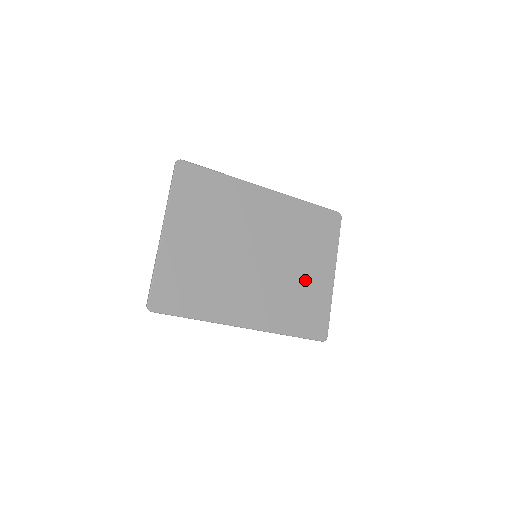
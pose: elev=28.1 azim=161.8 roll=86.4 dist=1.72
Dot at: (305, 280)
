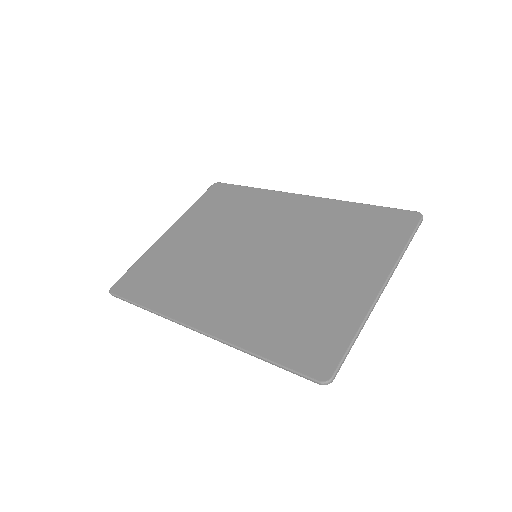
Dot at: (319, 287)
